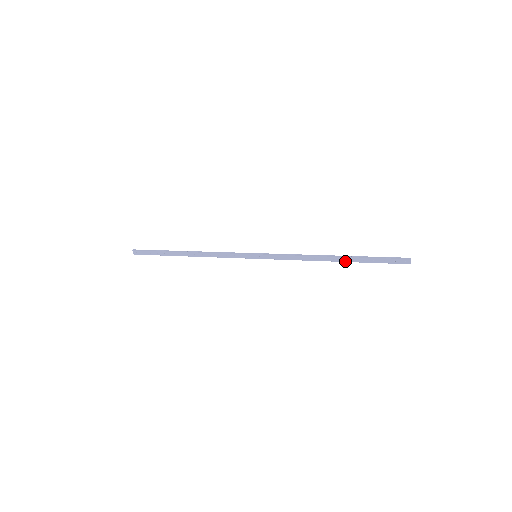
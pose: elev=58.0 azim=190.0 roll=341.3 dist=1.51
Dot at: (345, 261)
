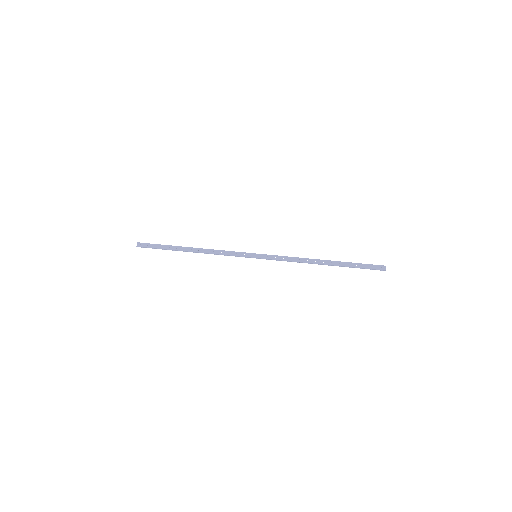
Dot at: (333, 264)
